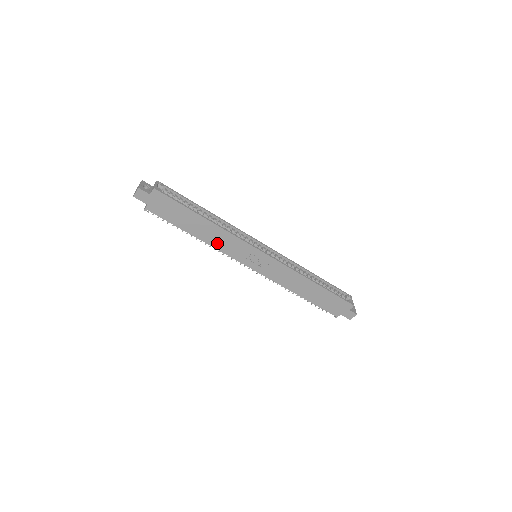
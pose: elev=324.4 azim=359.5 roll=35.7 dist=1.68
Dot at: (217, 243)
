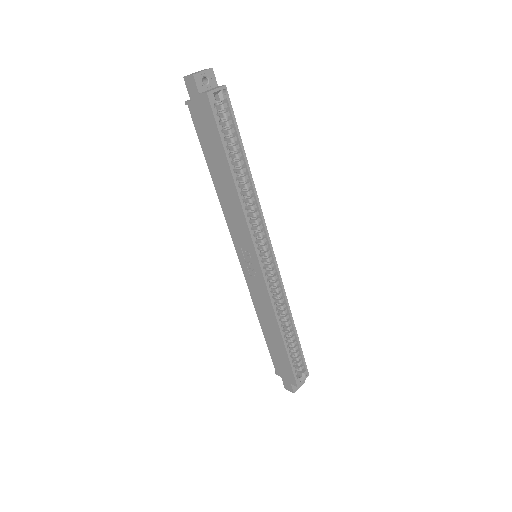
Dot at: (227, 208)
